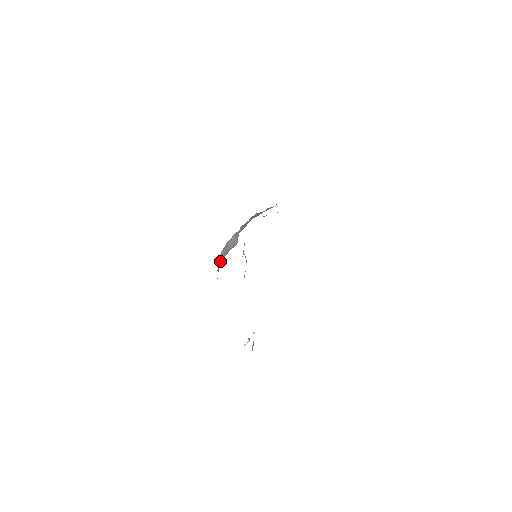
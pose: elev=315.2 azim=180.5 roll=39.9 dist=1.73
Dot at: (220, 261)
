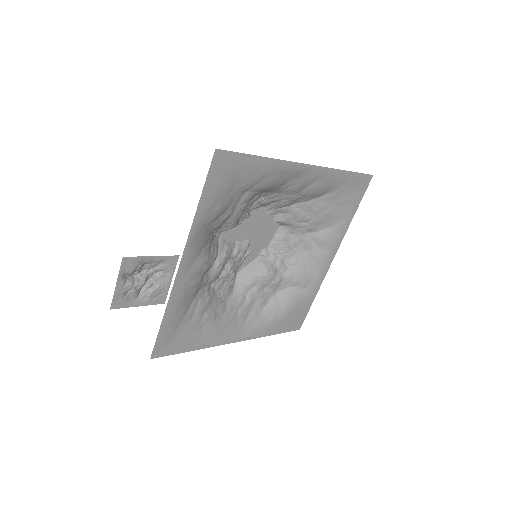
Dot at: (238, 286)
